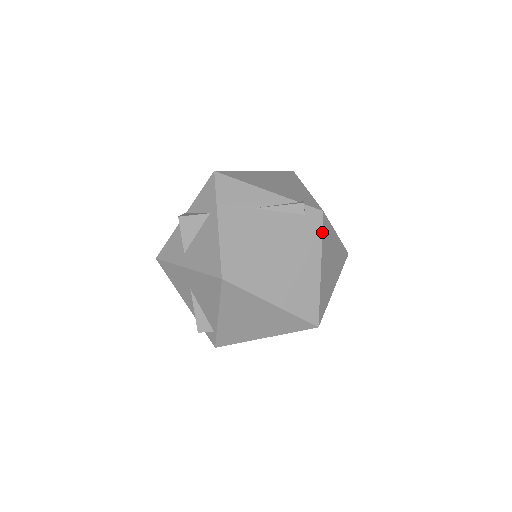
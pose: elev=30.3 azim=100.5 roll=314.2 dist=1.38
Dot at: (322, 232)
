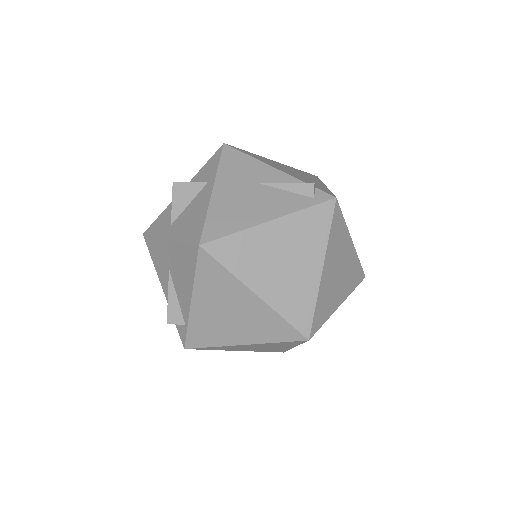
Dot at: (331, 222)
